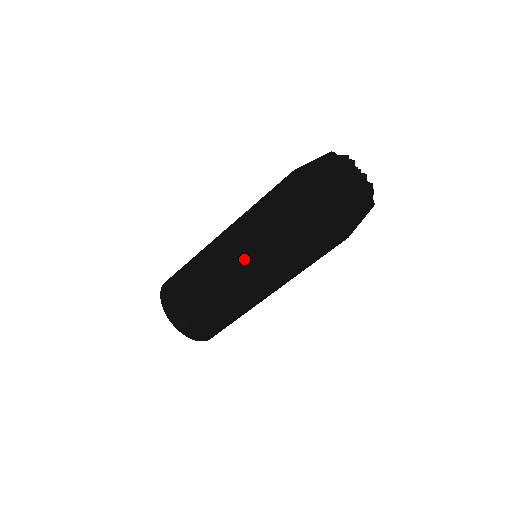
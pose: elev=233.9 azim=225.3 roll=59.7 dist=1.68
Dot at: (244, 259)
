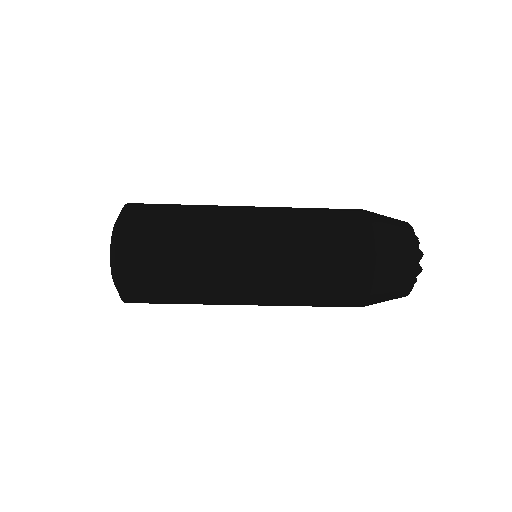
Dot at: (266, 285)
